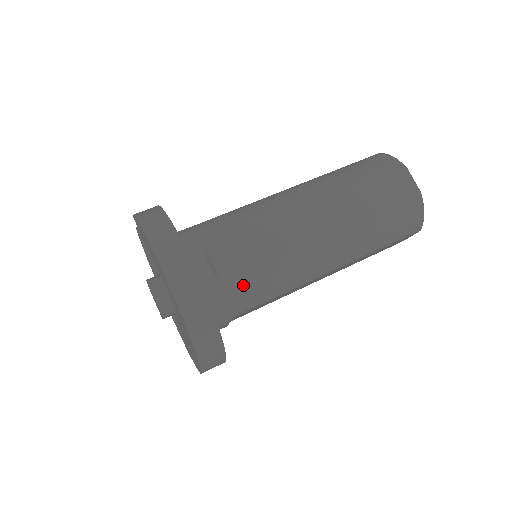
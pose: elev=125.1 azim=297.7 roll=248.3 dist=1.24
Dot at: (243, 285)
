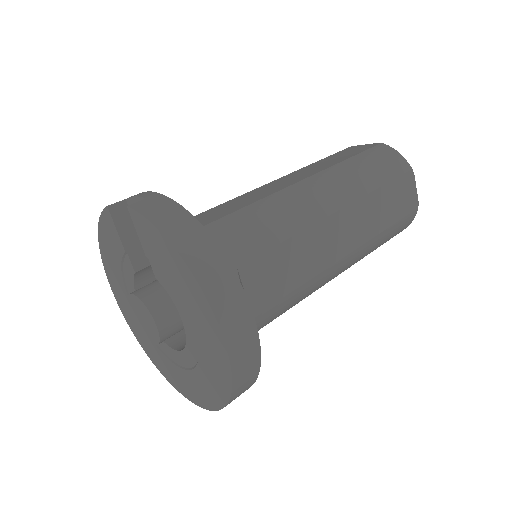
Dot at: (269, 314)
